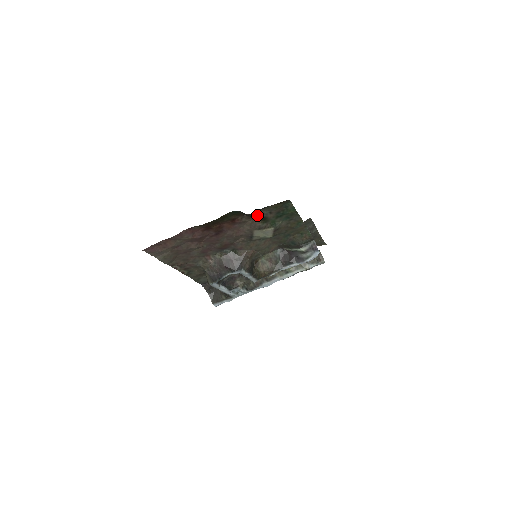
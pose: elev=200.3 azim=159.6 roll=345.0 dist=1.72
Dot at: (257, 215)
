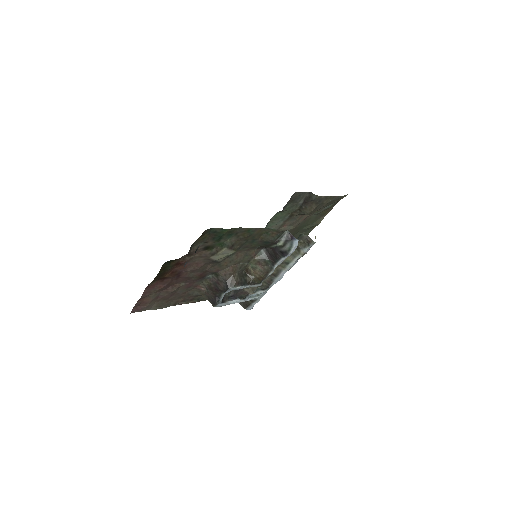
Dot at: (195, 250)
